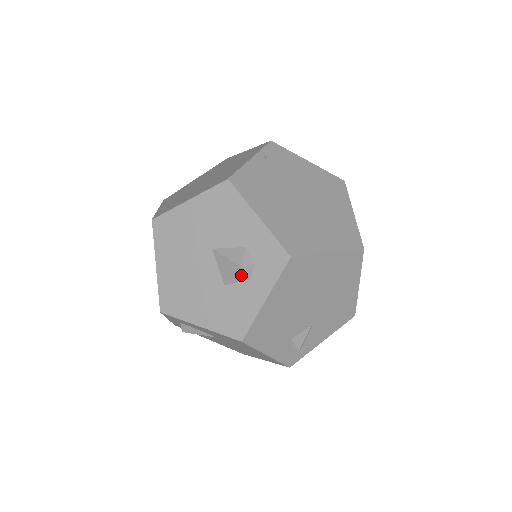
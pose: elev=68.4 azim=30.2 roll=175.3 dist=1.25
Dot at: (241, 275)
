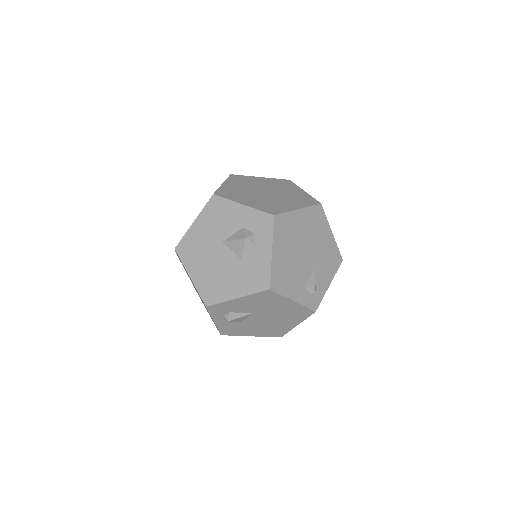
Dot at: (249, 245)
